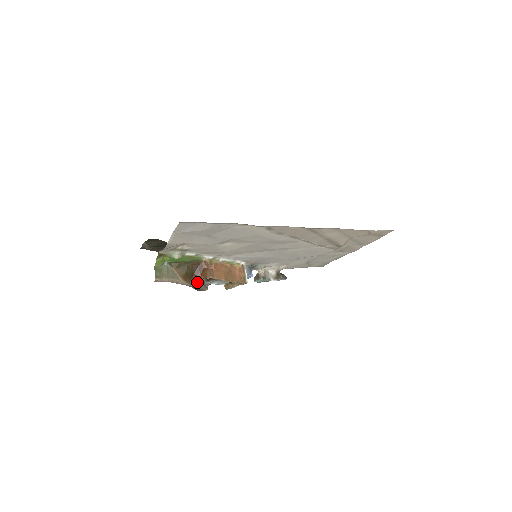
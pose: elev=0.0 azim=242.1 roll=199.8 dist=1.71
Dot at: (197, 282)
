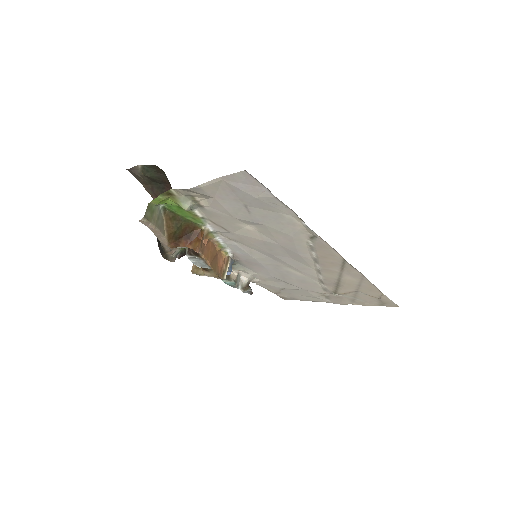
Dot at: (174, 248)
